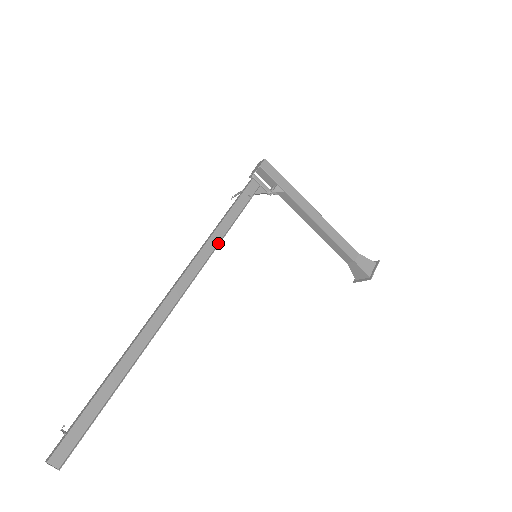
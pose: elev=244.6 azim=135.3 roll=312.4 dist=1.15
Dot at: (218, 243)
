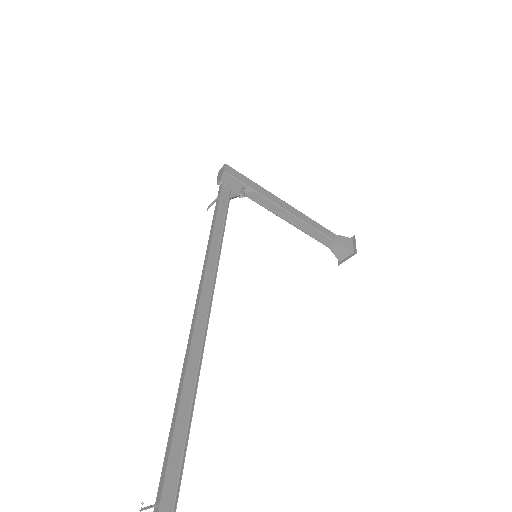
Dot at: (219, 251)
